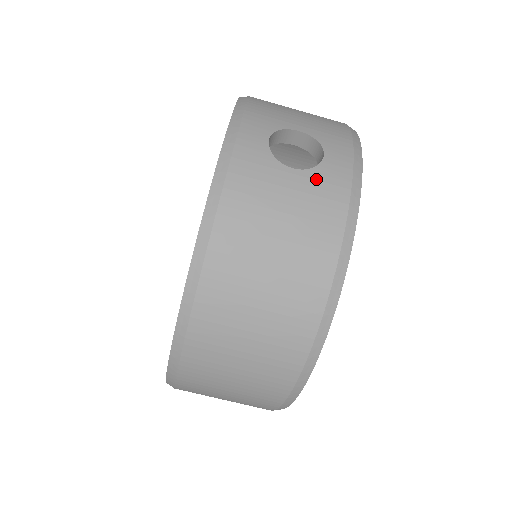
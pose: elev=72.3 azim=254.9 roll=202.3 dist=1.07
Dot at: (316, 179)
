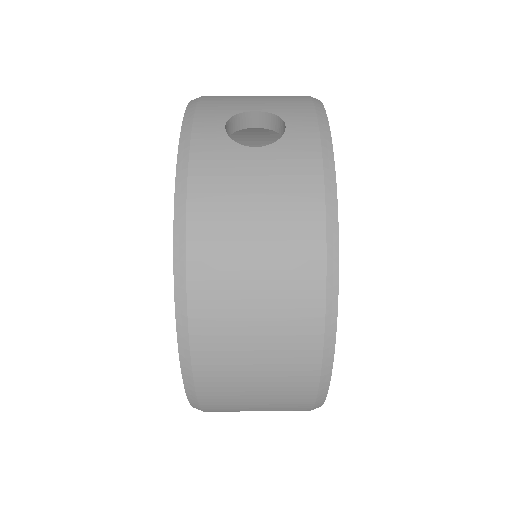
Dot at: (282, 151)
